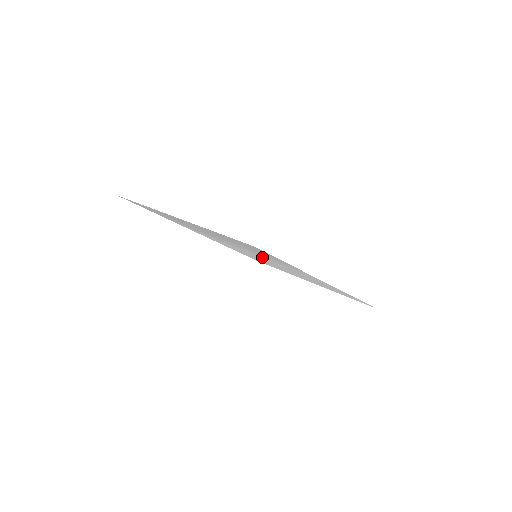
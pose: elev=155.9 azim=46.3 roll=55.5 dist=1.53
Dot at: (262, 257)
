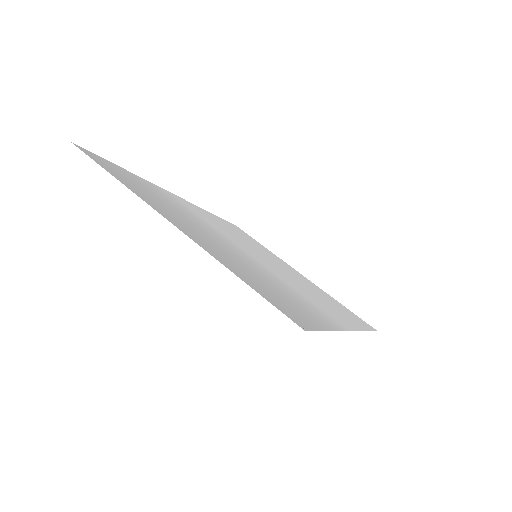
Dot at: (270, 270)
